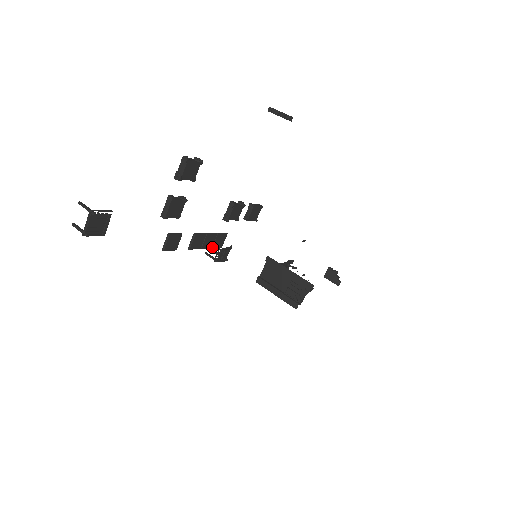
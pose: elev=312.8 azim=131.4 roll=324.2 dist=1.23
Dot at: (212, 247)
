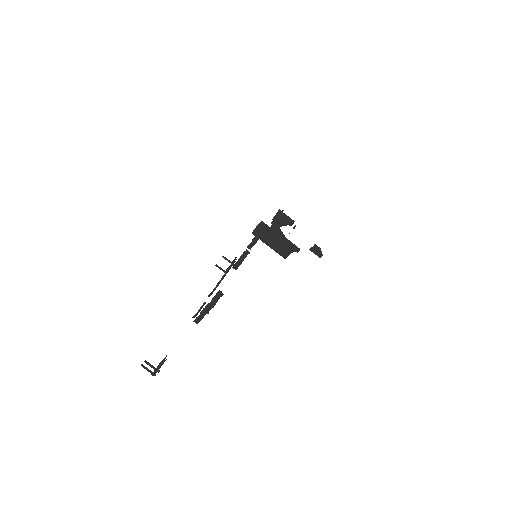
Dot at: occluded
